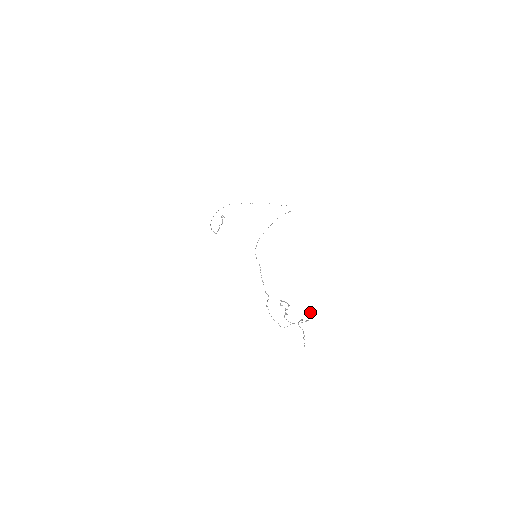
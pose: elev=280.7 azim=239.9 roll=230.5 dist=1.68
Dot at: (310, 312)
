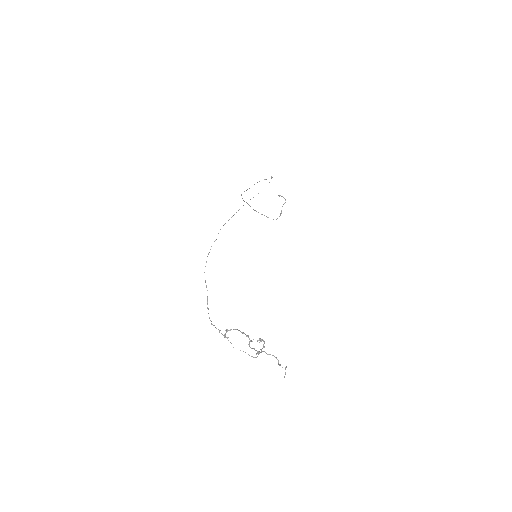
Dot at: (258, 340)
